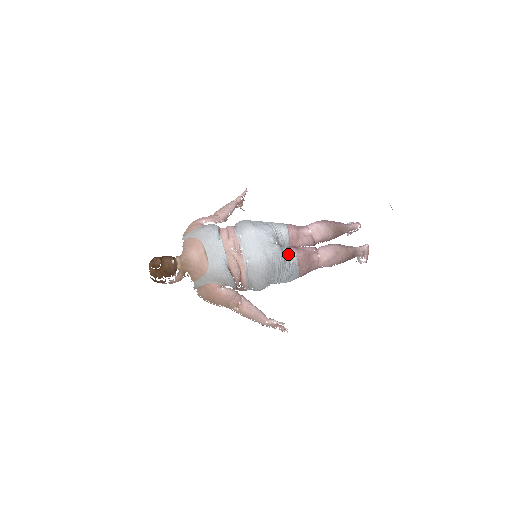
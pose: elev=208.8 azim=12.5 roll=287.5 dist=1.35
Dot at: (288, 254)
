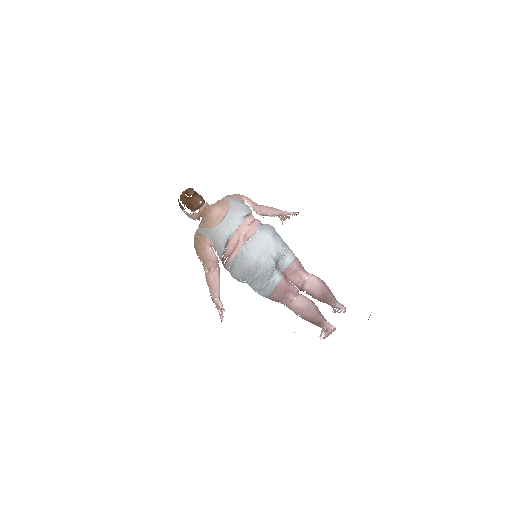
Dot at: (275, 275)
